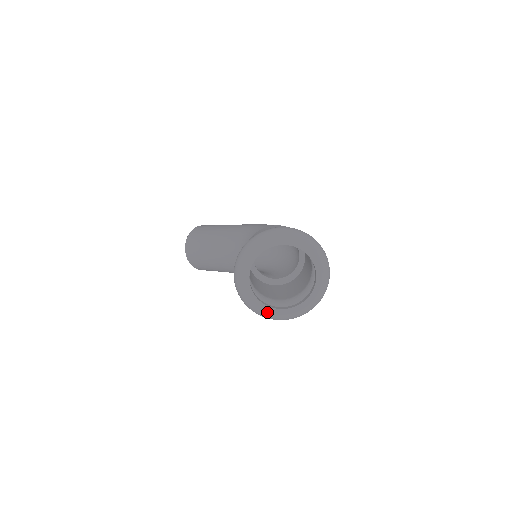
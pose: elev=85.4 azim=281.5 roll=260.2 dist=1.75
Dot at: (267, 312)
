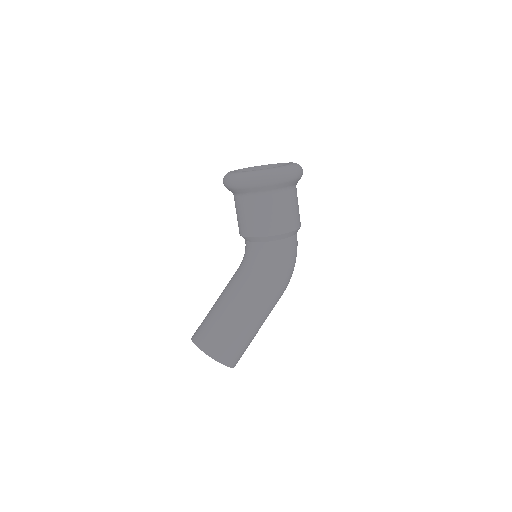
Dot at: (254, 171)
